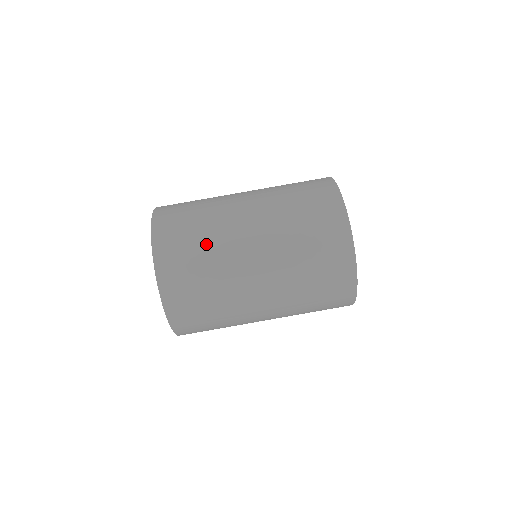
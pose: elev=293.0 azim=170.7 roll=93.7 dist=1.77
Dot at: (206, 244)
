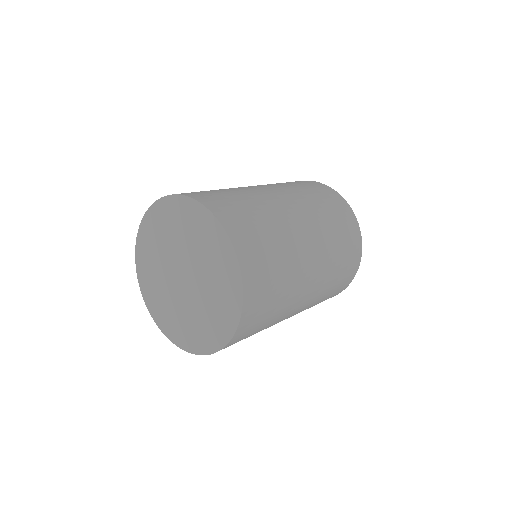
Dot at: (269, 223)
